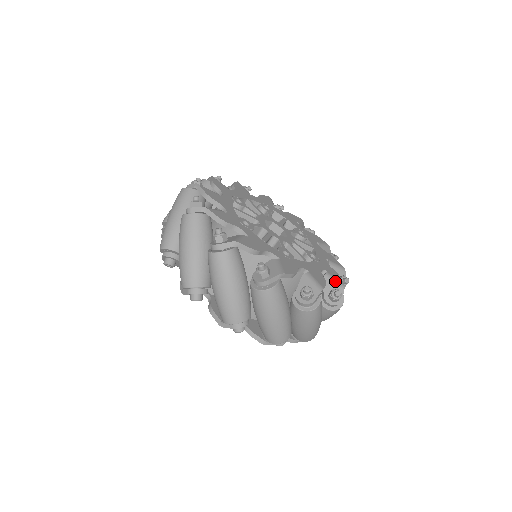
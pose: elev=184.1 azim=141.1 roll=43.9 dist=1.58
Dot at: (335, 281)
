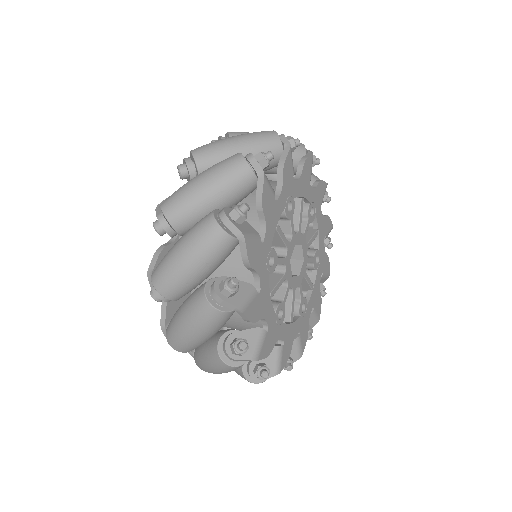
Dot at: (299, 348)
